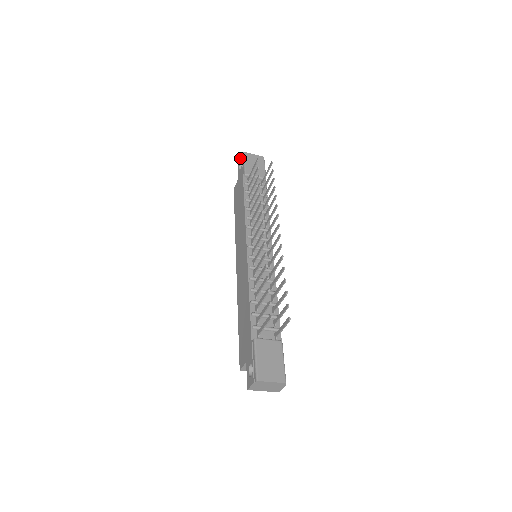
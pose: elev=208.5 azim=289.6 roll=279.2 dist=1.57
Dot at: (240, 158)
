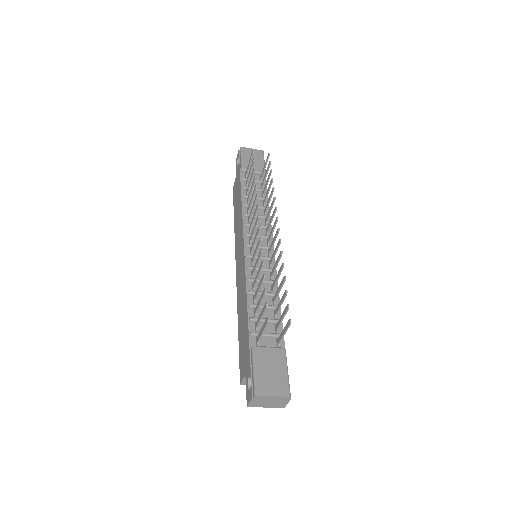
Dot at: (237, 154)
